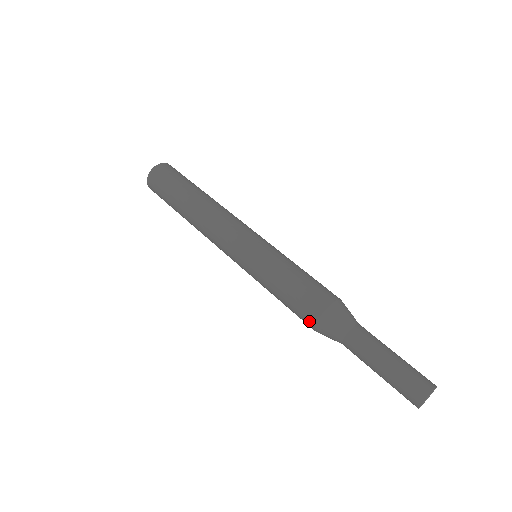
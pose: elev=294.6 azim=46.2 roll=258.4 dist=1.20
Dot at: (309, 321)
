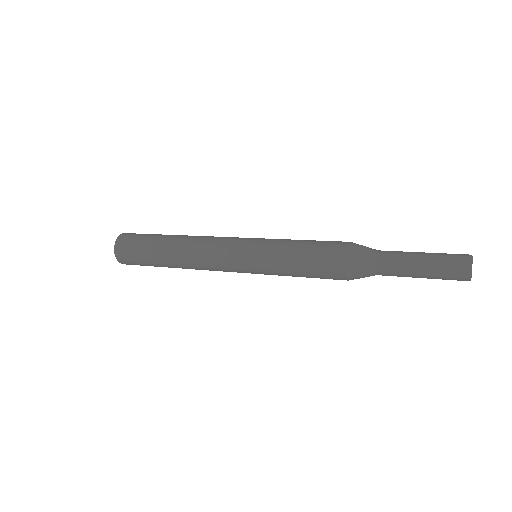
Dot at: (338, 264)
